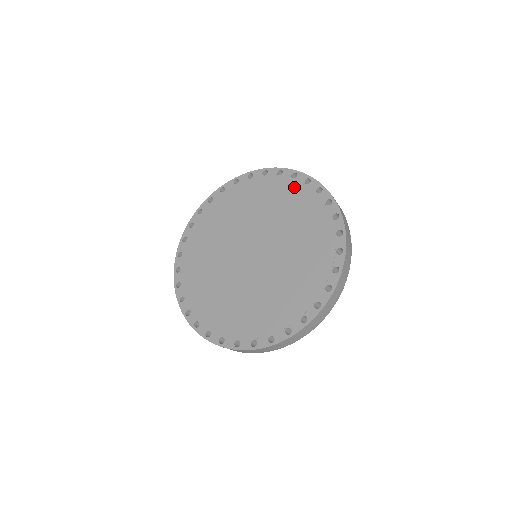
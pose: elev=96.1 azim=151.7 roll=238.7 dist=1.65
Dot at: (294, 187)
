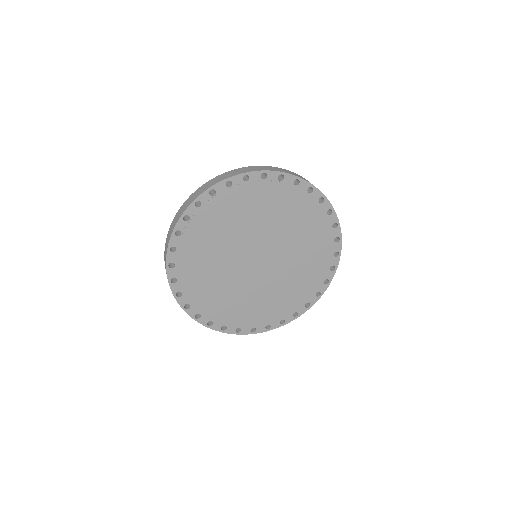
Dot at: (297, 196)
